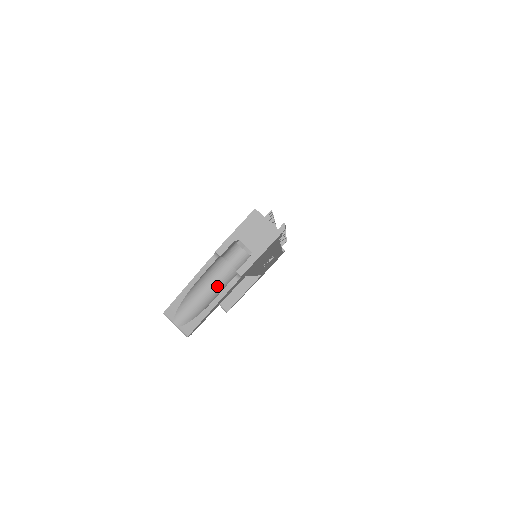
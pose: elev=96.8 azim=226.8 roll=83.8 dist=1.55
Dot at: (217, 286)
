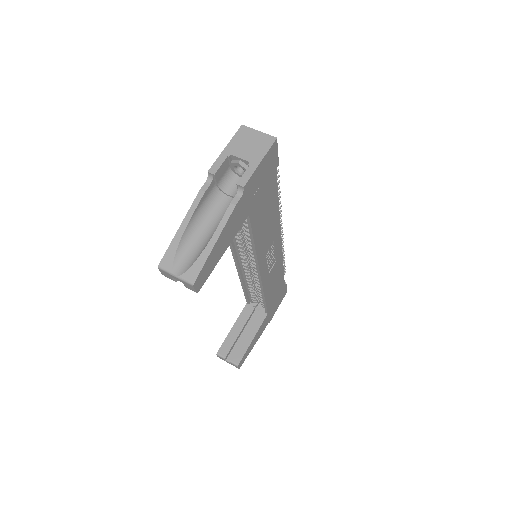
Dot at: (218, 221)
